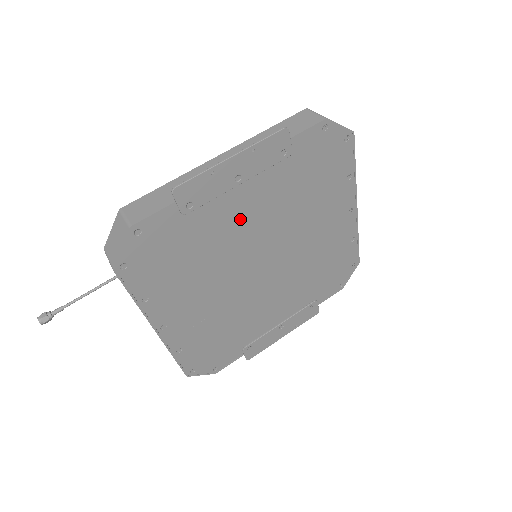
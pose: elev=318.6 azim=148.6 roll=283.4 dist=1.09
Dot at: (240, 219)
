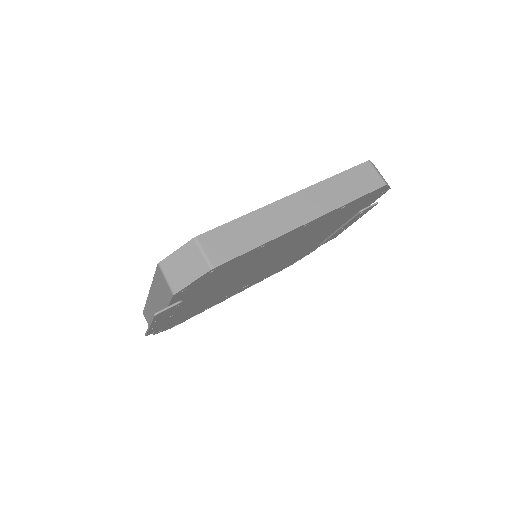
Dot at: (205, 297)
